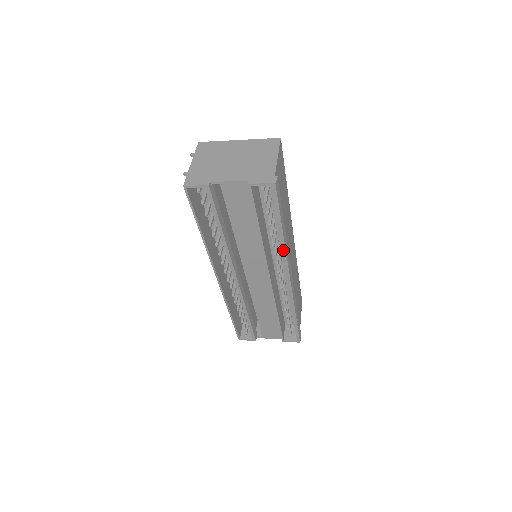
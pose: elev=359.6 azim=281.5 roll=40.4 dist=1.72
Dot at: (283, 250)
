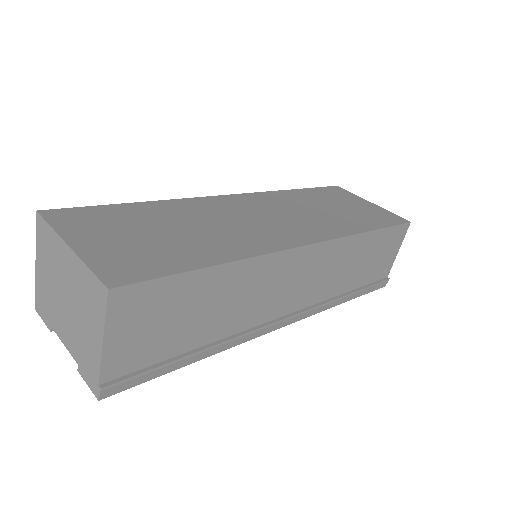
Dot at: (230, 344)
